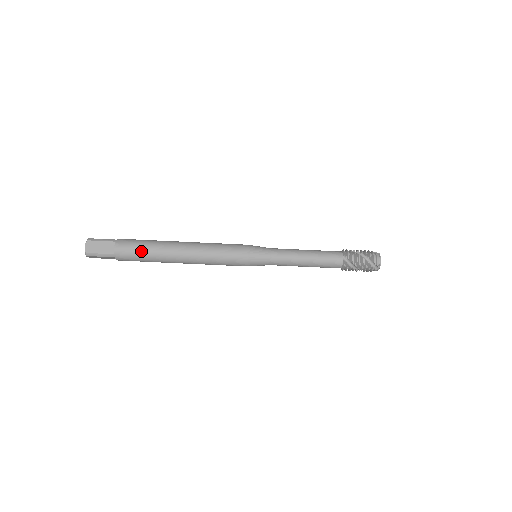
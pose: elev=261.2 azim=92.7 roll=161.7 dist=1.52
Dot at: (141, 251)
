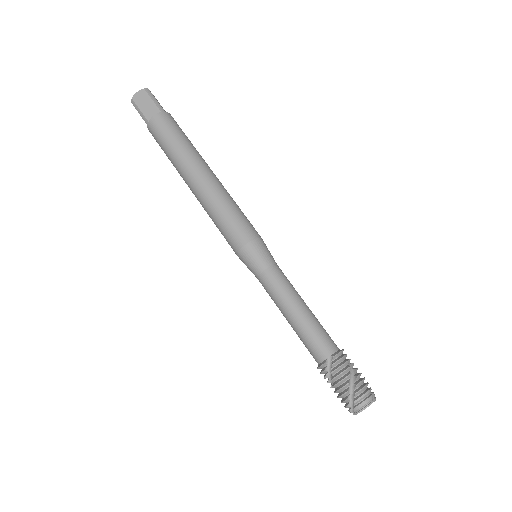
Dot at: (168, 141)
